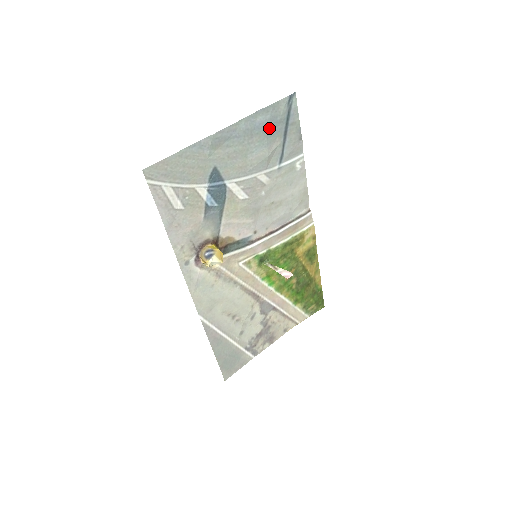
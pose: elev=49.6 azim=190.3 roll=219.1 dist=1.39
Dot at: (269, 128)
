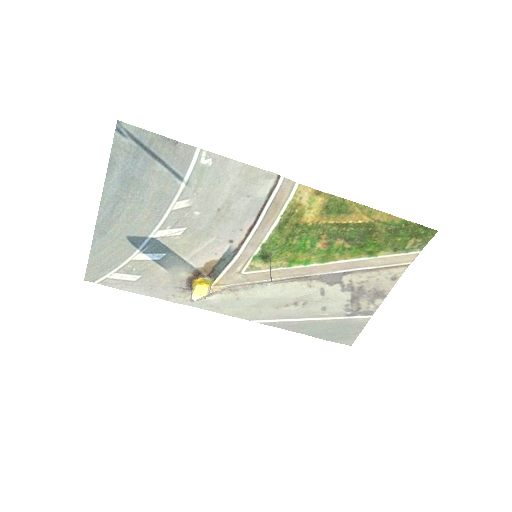
Dot at: (133, 171)
